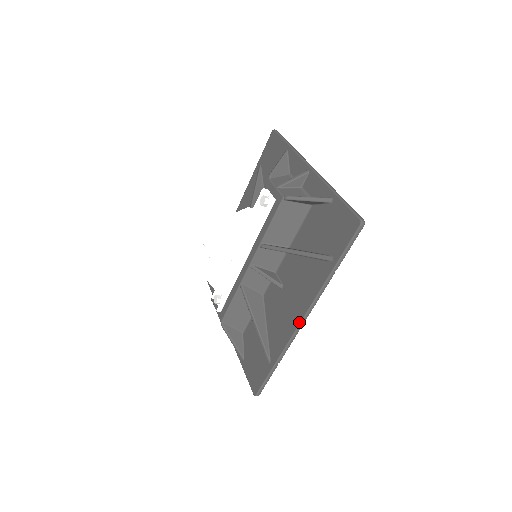
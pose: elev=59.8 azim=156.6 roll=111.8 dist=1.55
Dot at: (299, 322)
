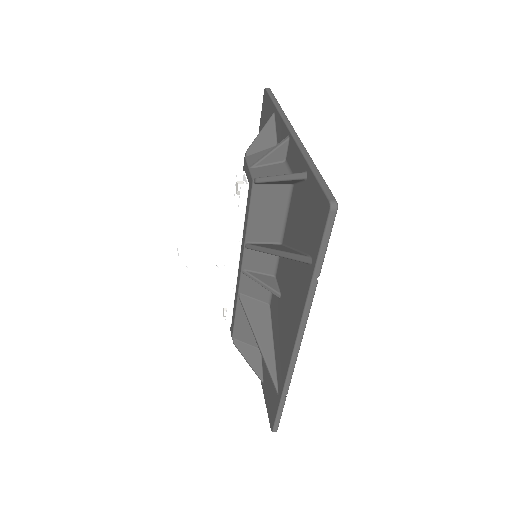
Dot at: (293, 346)
